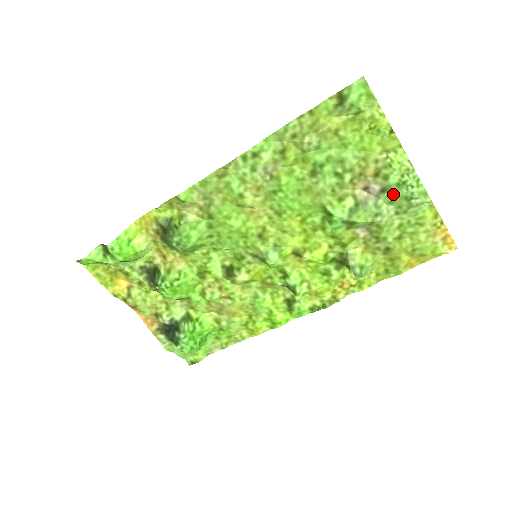
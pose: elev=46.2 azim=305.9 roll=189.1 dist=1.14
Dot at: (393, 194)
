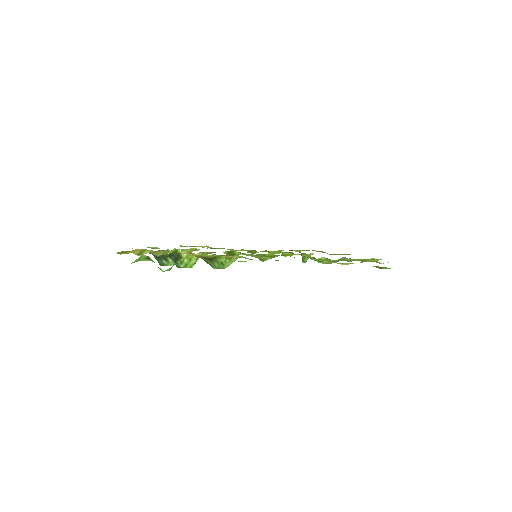
Dot at: occluded
